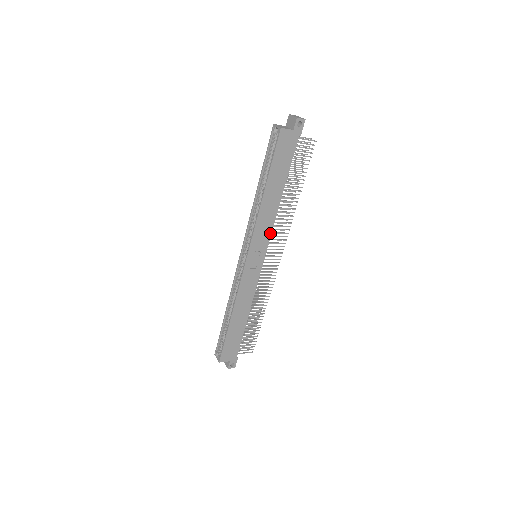
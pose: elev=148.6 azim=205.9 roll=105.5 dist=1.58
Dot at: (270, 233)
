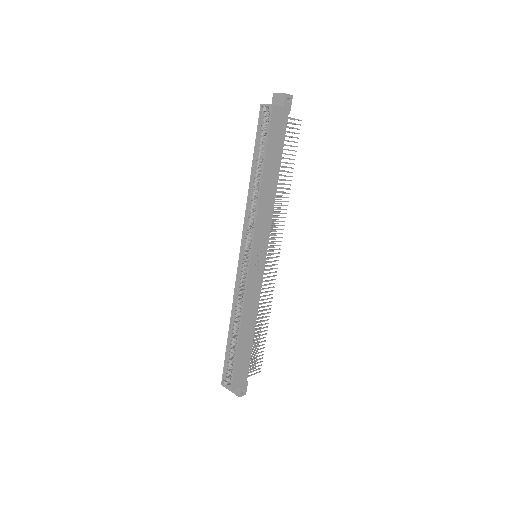
Dot at: (269, 226)
